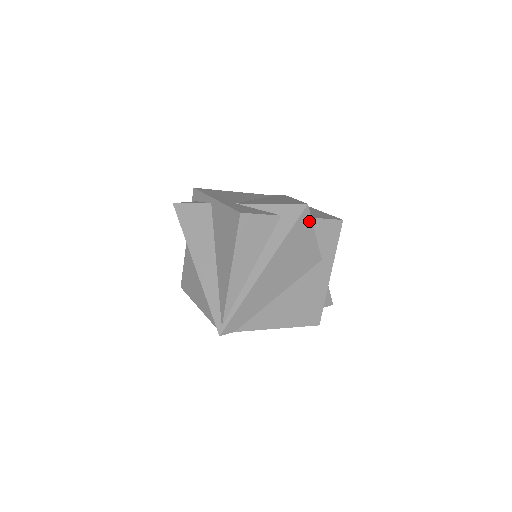
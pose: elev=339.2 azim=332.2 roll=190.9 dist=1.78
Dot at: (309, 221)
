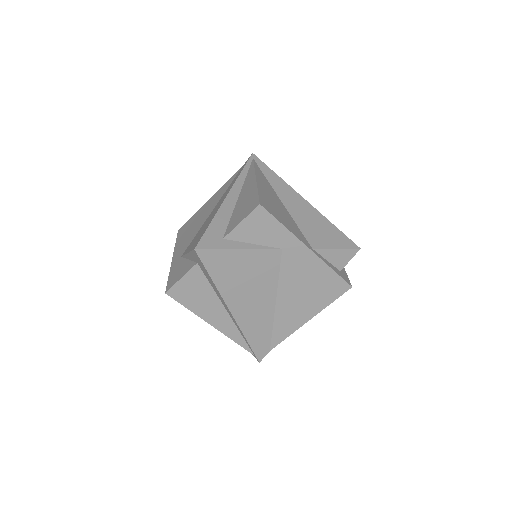
Dot at: (217, 252)
